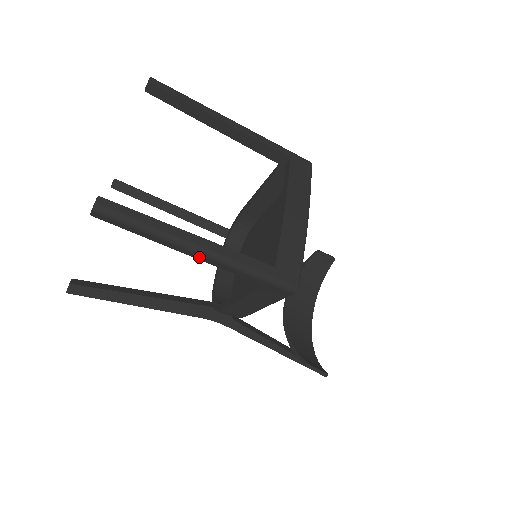
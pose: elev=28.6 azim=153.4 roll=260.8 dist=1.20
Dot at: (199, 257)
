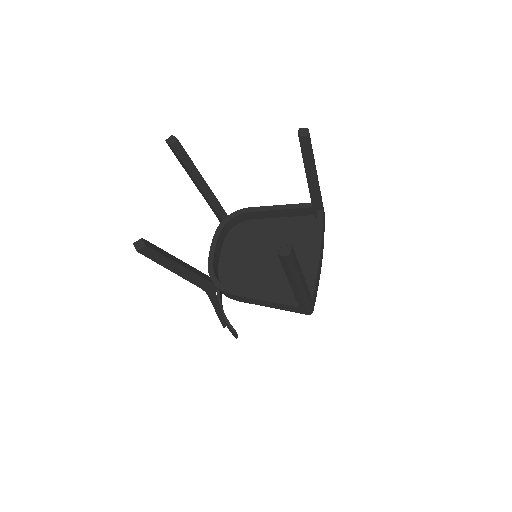
Dot at: (295, 289)
